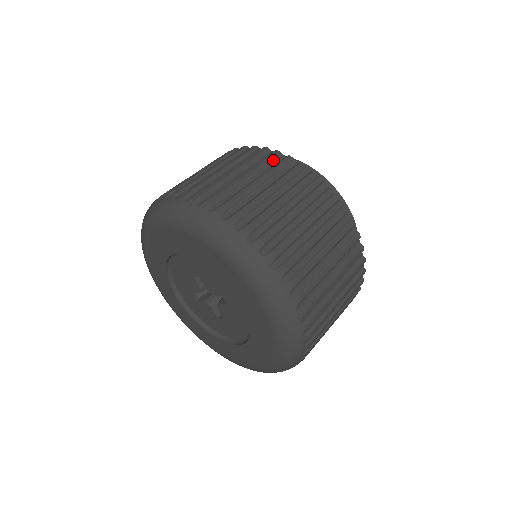
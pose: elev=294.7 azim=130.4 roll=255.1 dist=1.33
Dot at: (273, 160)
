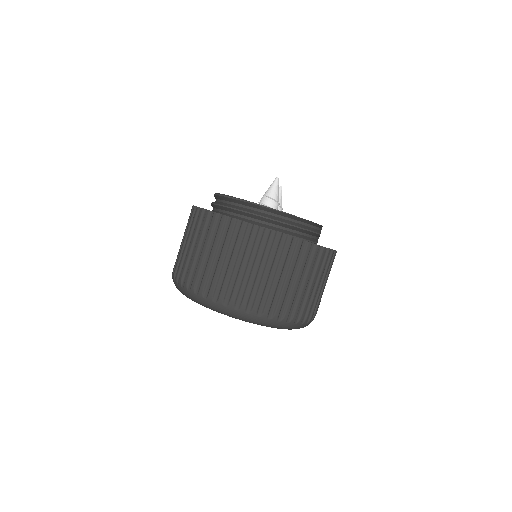
Dot at: (234, 230)
